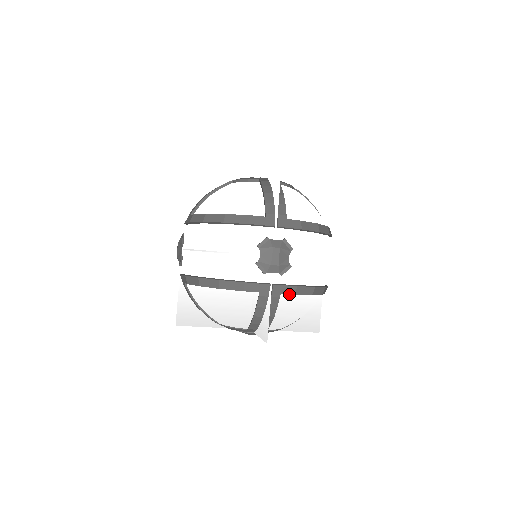
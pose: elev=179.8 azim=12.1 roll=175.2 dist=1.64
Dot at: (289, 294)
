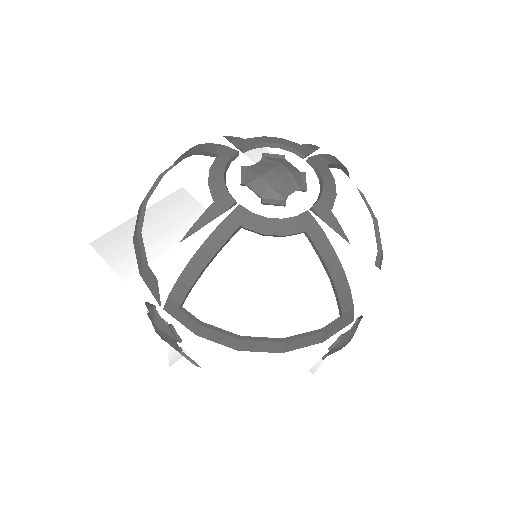
Dot at: occluded
